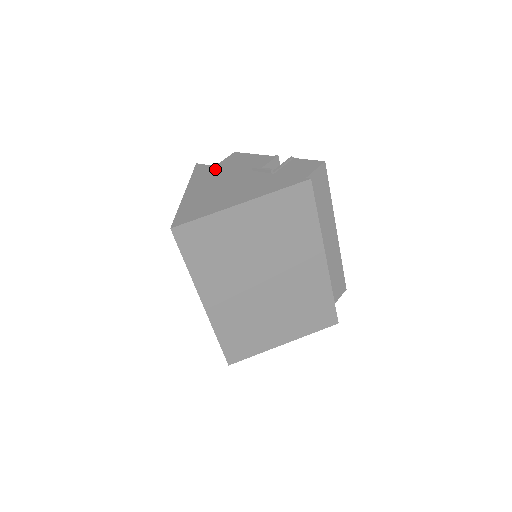
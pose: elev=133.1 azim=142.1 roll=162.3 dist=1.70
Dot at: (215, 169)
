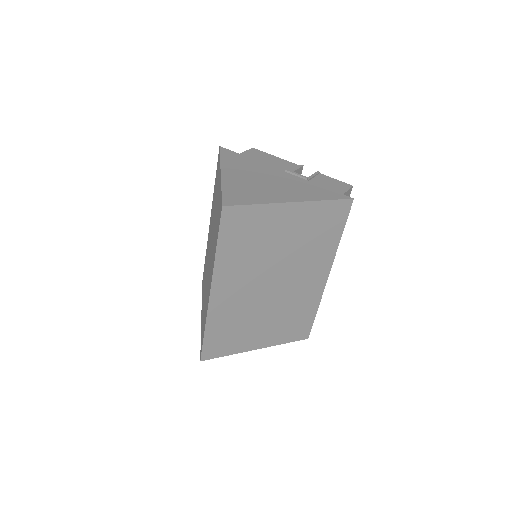
Dot at: (246, 159)
